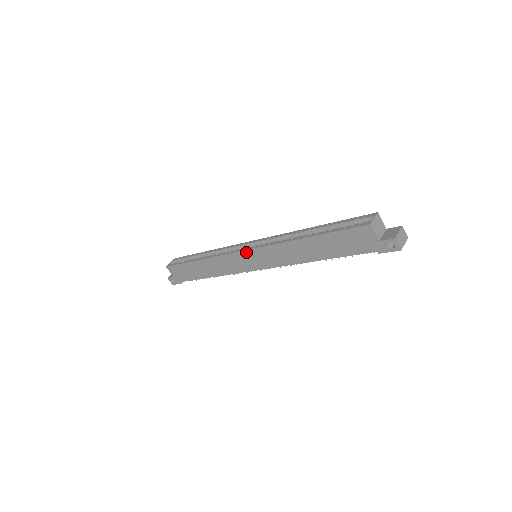
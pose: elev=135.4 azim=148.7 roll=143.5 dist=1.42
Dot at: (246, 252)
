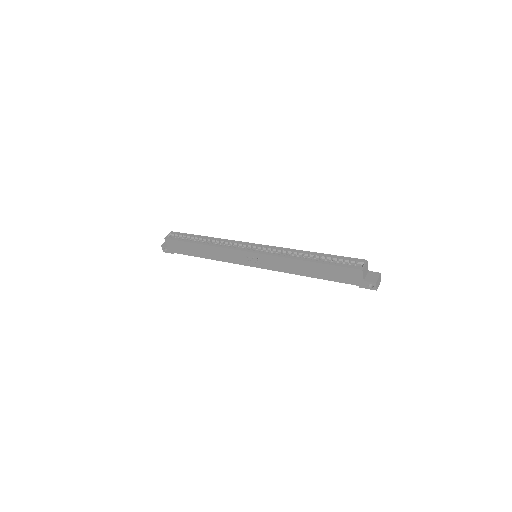
Dot at: (251, 253)
